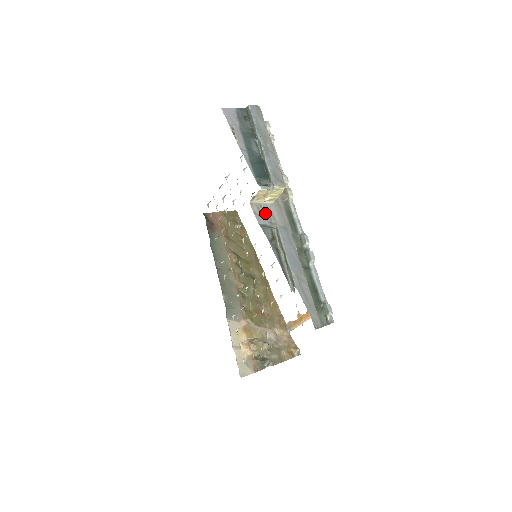
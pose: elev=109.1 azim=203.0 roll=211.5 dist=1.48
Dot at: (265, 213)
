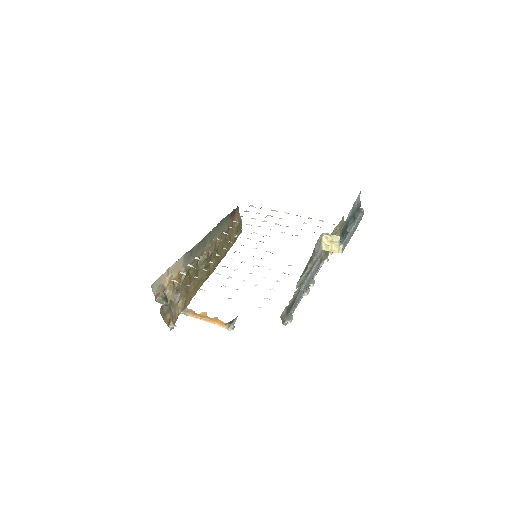
Dot at: (319, 246)
